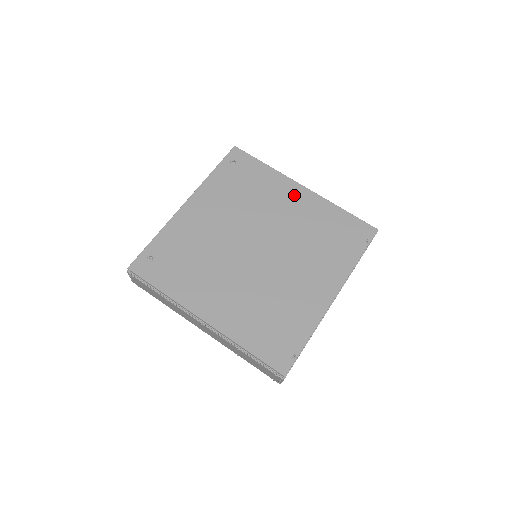
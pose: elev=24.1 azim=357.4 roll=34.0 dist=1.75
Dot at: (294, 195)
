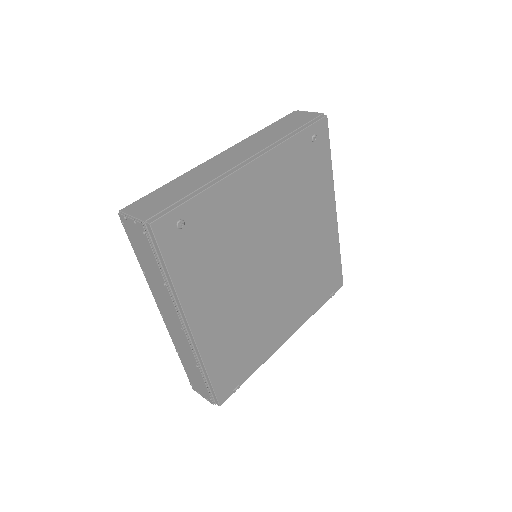
Dot at: (326, 217)
